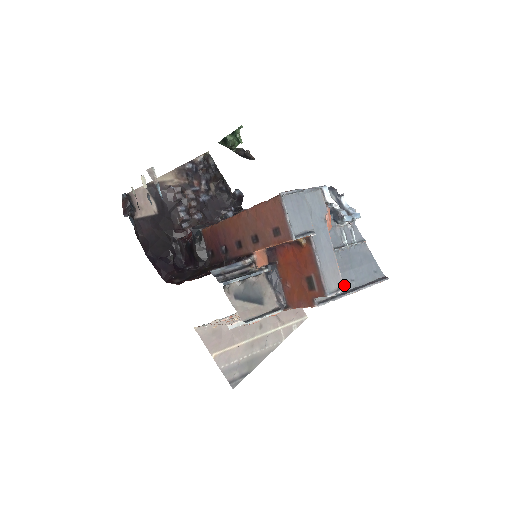
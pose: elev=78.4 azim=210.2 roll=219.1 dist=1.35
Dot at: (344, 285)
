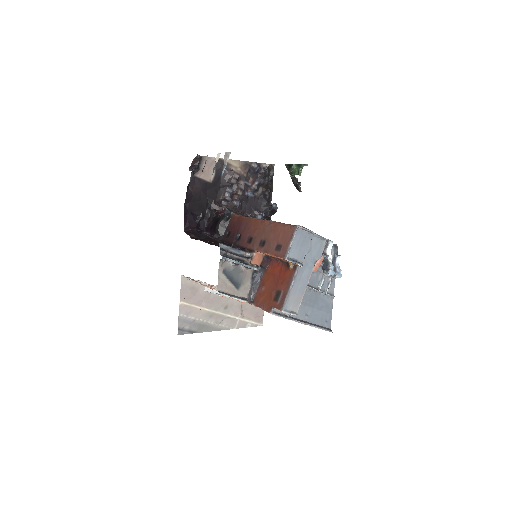
Dot at: (299, 314)
